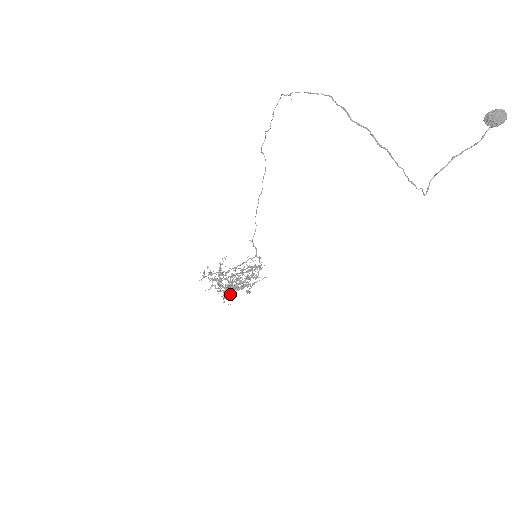
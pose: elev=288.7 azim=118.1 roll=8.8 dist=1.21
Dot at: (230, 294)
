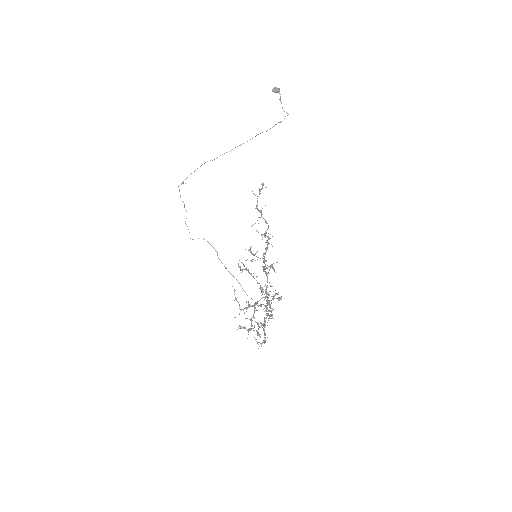
Dot at: (268, 243)
